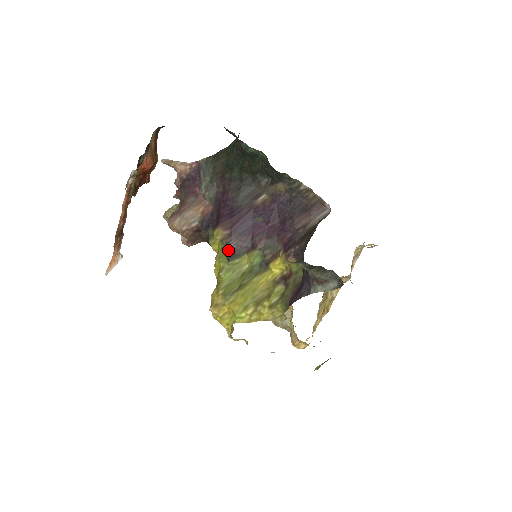
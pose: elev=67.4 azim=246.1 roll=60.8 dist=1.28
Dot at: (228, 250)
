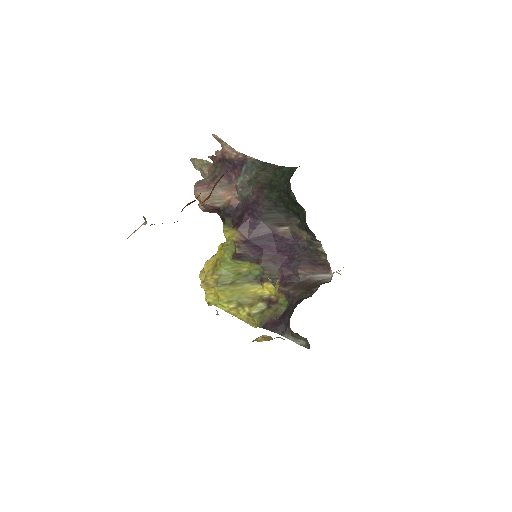
Dot at: (236, 252)
